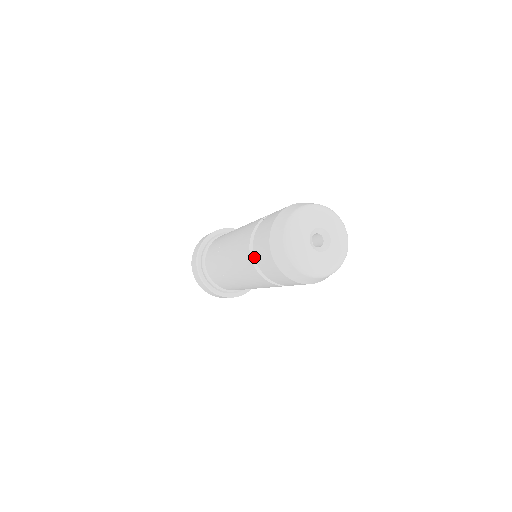
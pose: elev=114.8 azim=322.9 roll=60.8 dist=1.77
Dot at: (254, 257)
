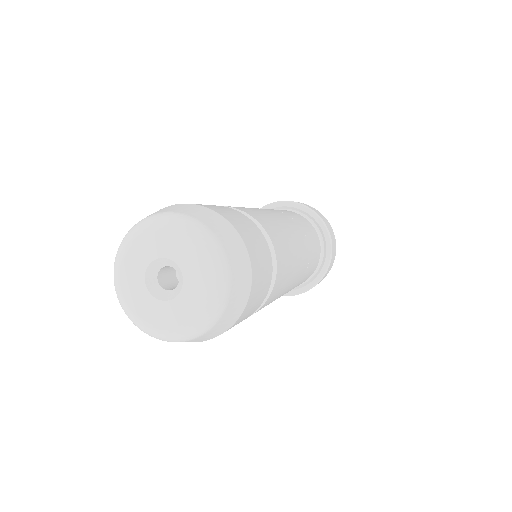
Dot at: occluded
